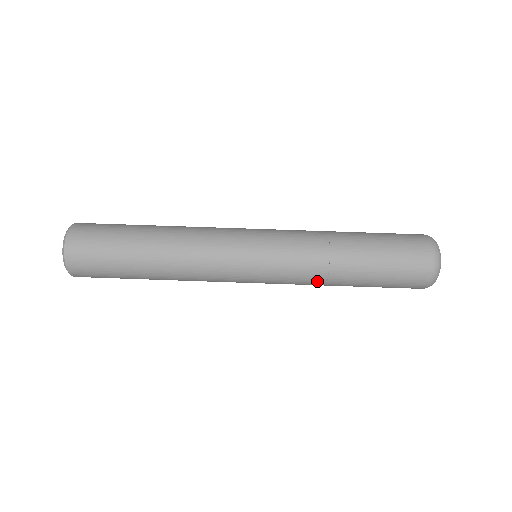
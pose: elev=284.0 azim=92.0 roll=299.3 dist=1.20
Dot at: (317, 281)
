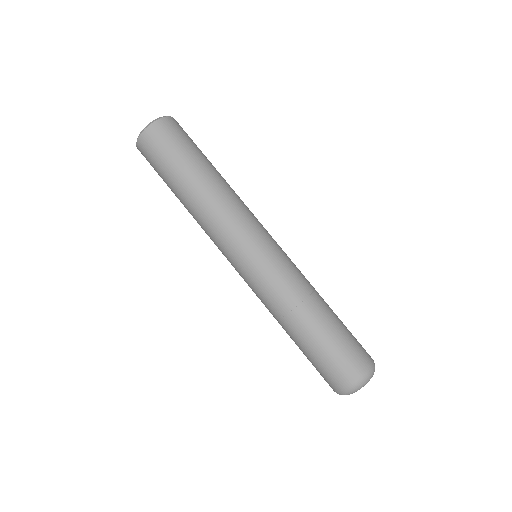
Dot at: (275, 312)
